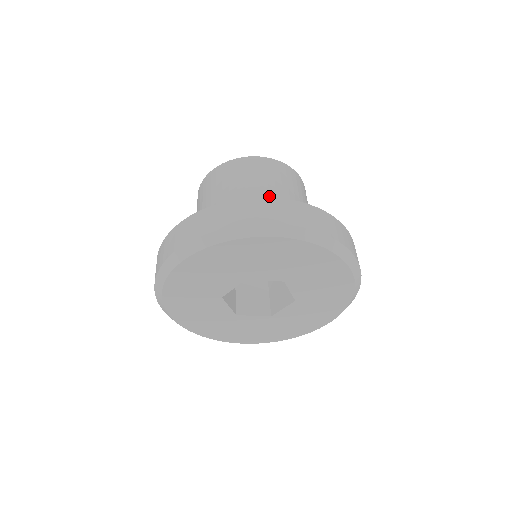
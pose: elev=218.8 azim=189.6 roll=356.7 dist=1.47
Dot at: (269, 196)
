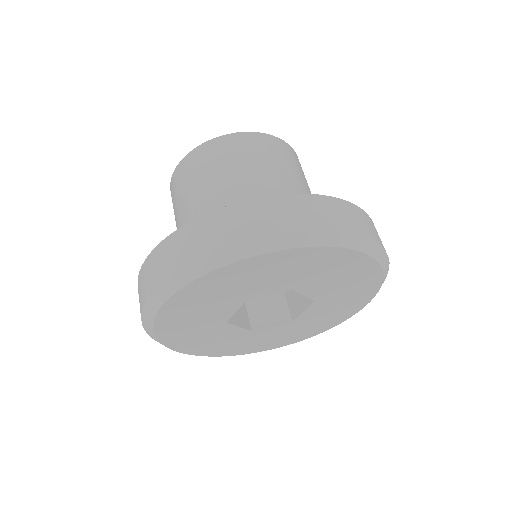
Dot at: occluded
